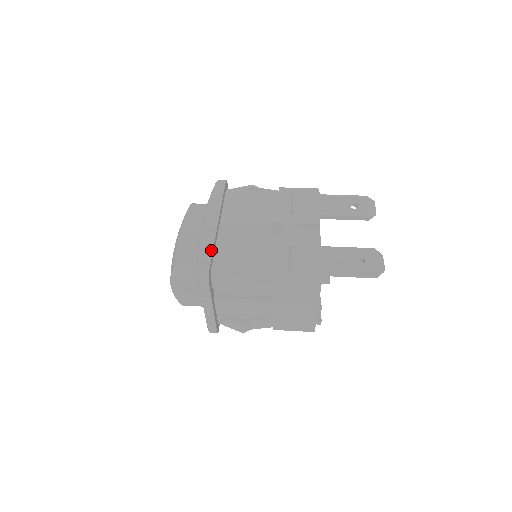
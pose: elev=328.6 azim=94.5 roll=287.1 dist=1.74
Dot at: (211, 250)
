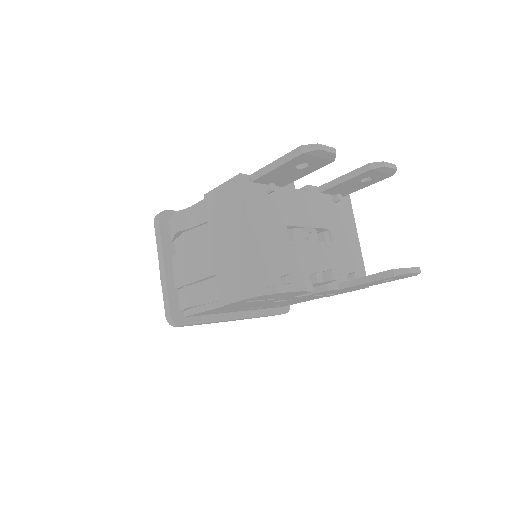
Dot at: occluded
